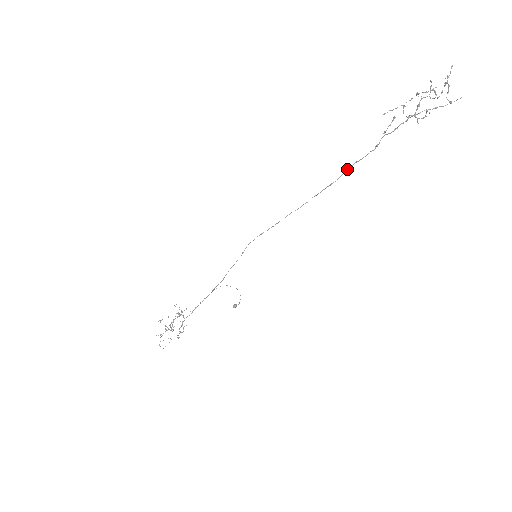
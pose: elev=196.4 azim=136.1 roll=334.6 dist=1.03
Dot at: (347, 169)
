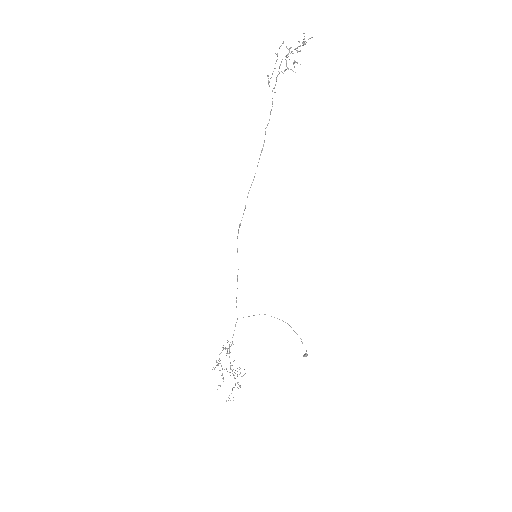
Dot at: (265, 132)
